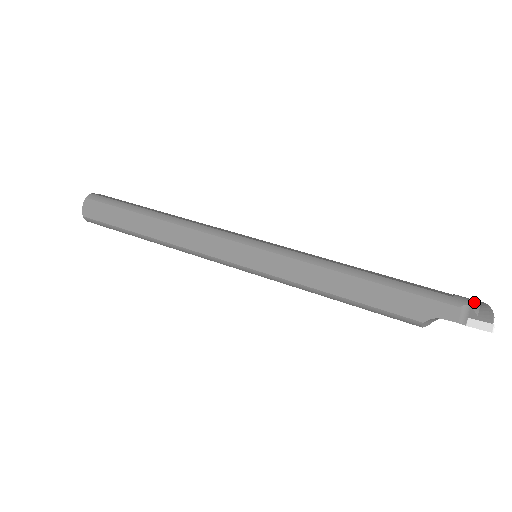
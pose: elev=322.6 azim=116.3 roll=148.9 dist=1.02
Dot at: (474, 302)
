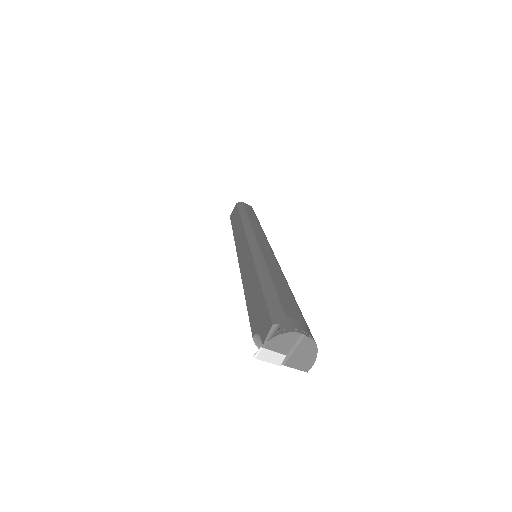
Dot at: (292, 328)
